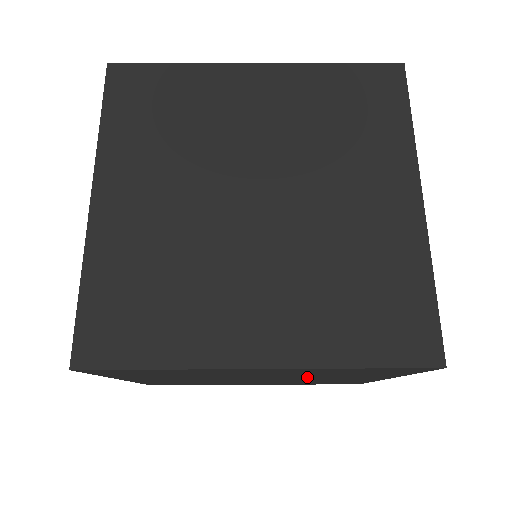
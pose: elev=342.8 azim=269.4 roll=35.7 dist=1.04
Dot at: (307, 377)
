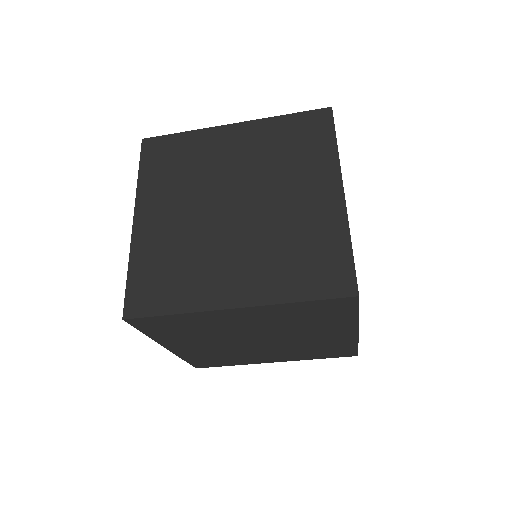
Dot at: (291, 332)
